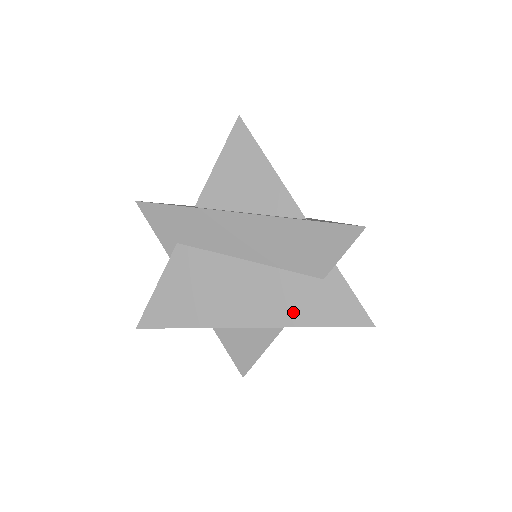
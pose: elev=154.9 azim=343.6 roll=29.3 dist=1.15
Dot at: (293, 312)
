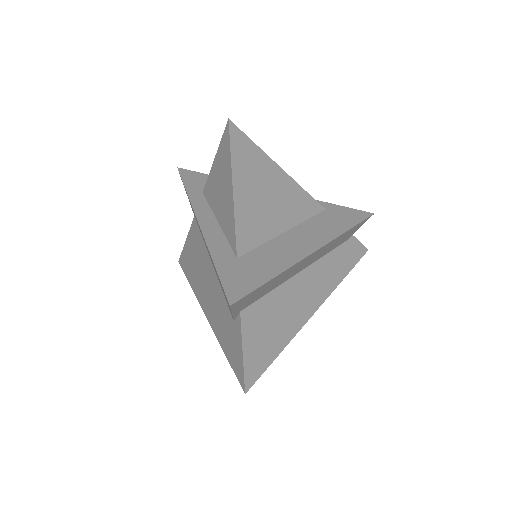
Dot at: (219, 328)
